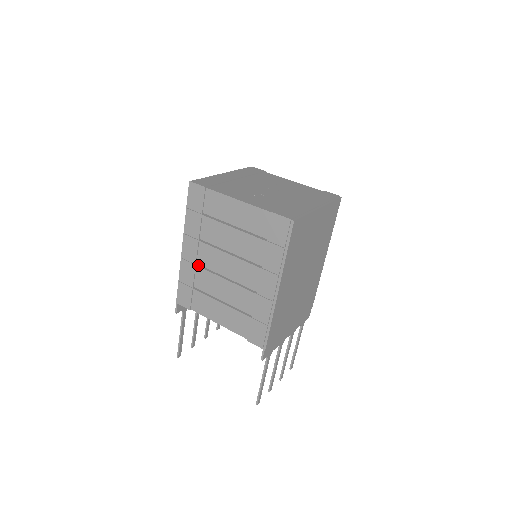
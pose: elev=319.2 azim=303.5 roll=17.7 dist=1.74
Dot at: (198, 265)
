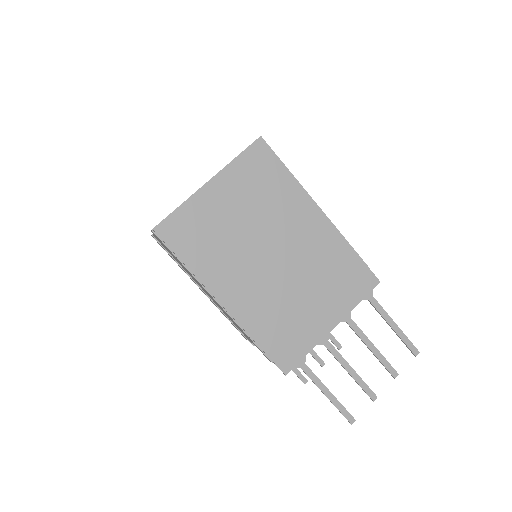
Dot at: occluded
